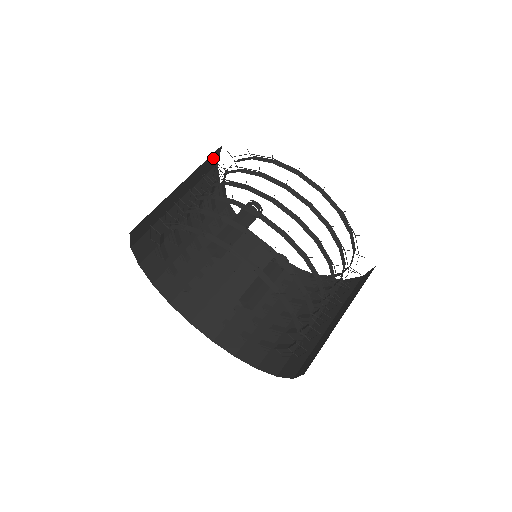
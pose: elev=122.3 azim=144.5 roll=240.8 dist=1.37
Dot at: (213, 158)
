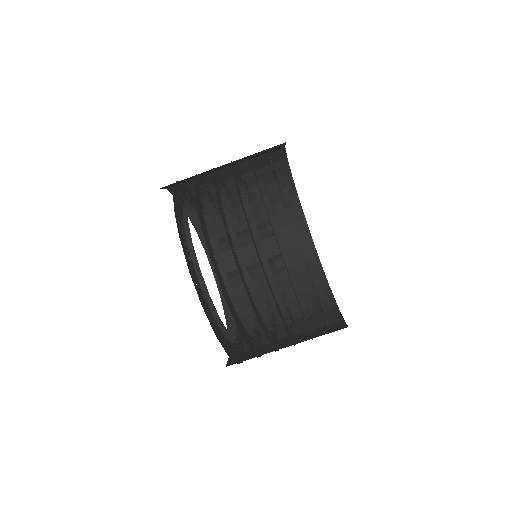
Dot at: occluded
